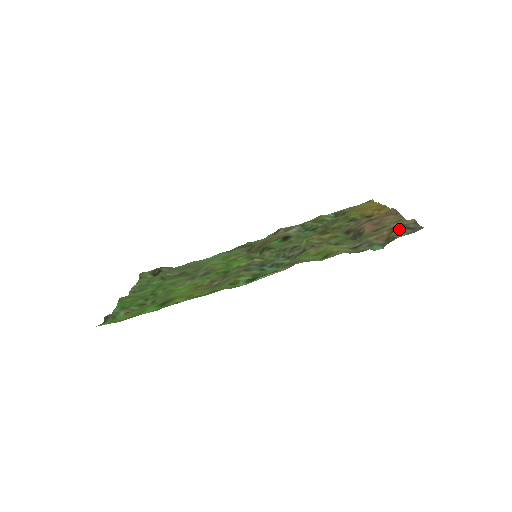
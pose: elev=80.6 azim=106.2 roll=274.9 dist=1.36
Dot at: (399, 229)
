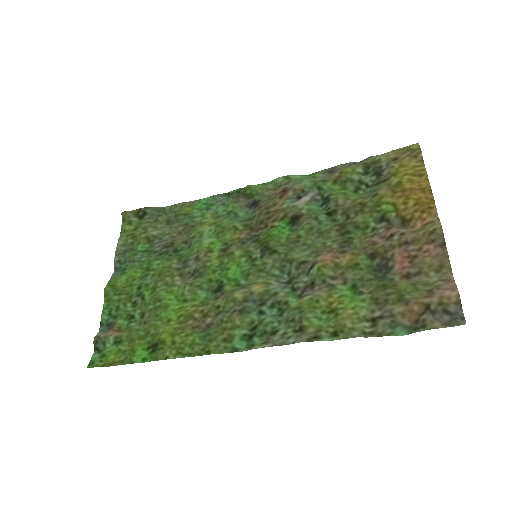
Dot at: (434, 312)
